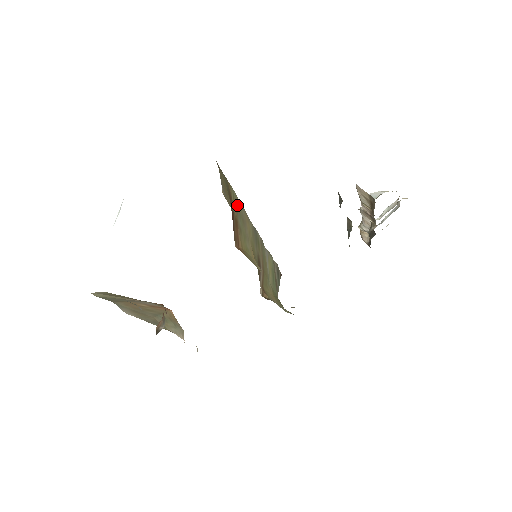
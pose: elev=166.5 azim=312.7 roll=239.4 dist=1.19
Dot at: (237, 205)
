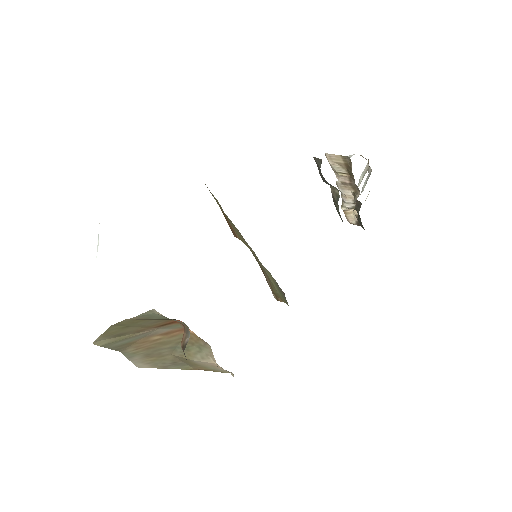
Dot at: (219, 205)
